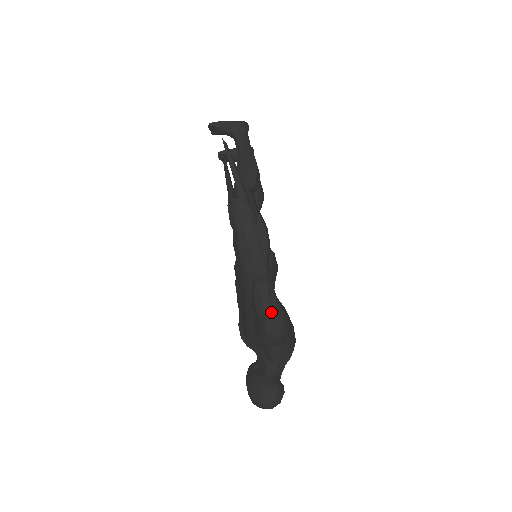
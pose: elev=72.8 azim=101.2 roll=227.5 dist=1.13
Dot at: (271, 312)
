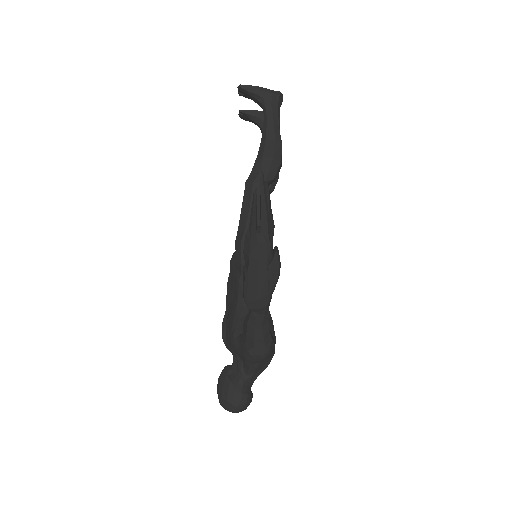
Dot at: (260, 338)
